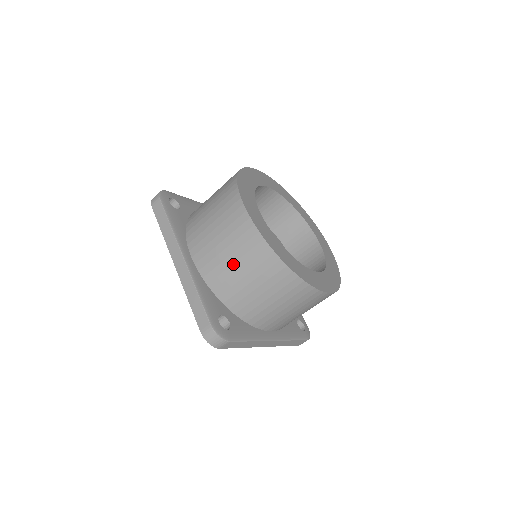
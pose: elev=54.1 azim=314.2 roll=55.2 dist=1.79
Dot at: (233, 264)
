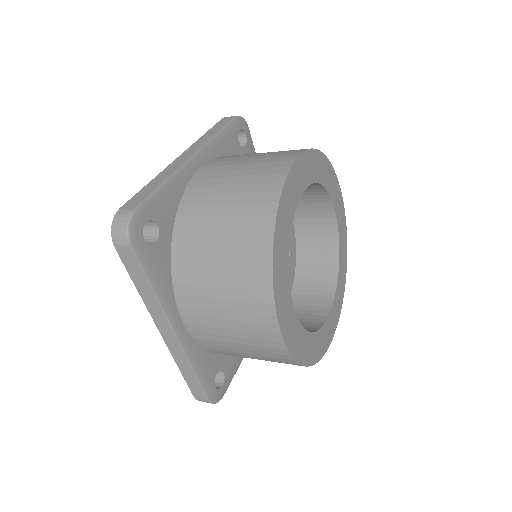
Dot at: (243, 353)
